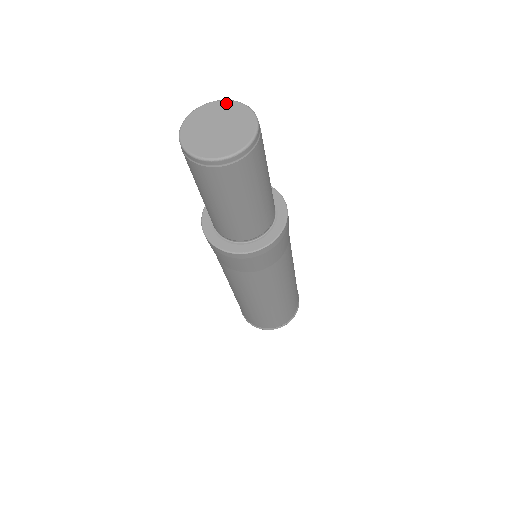
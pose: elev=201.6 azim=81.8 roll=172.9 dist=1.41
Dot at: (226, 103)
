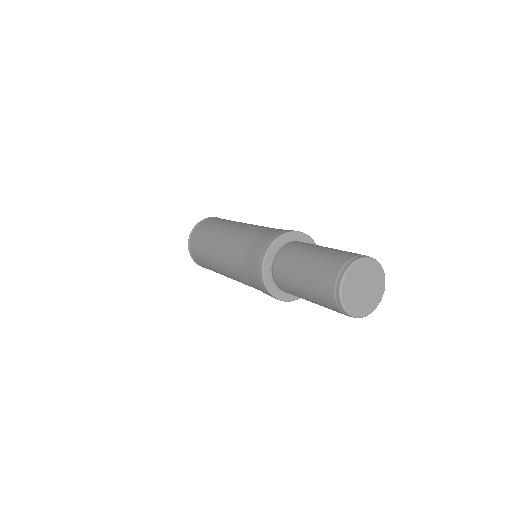
Dot at: (368, 262)
